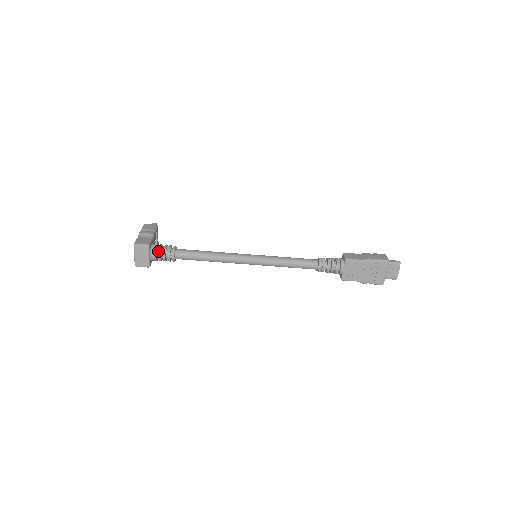
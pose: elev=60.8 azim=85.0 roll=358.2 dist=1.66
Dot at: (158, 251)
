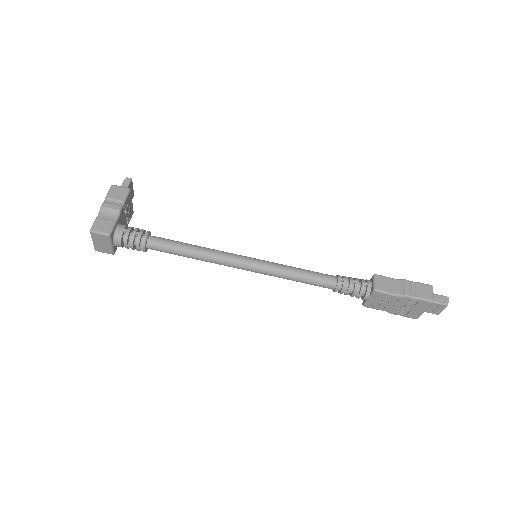
Dot at: (124, 238)
